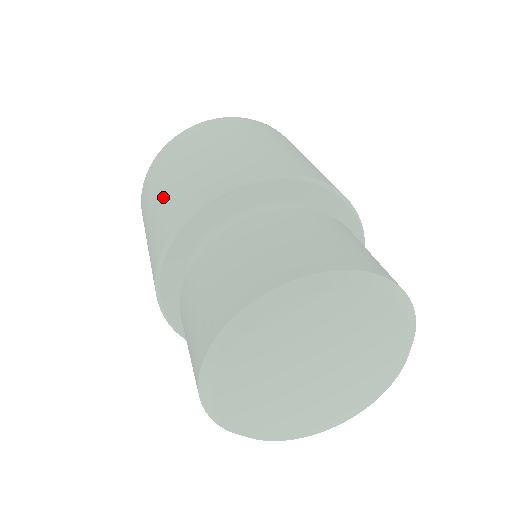
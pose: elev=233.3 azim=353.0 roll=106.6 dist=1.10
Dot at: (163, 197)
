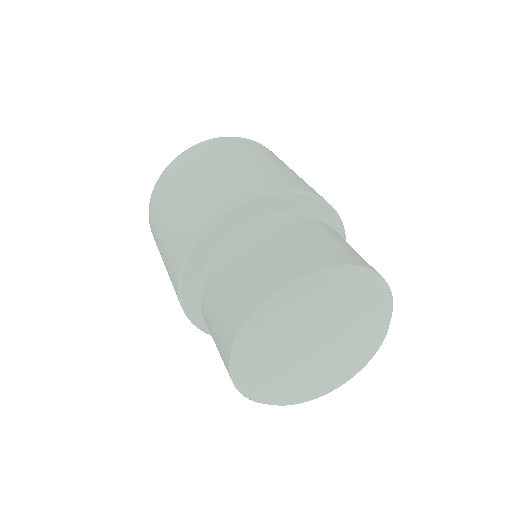
Dot at: (188, 197)
